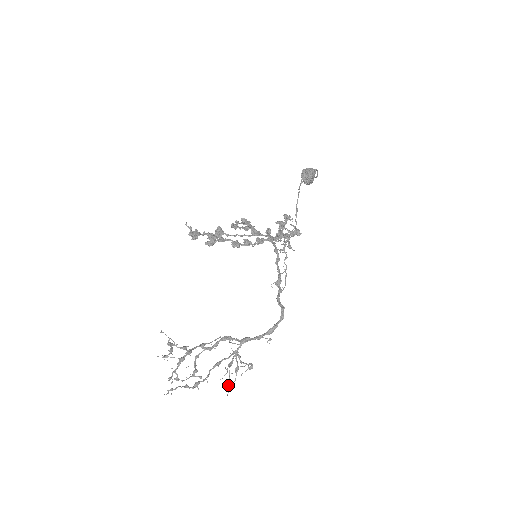
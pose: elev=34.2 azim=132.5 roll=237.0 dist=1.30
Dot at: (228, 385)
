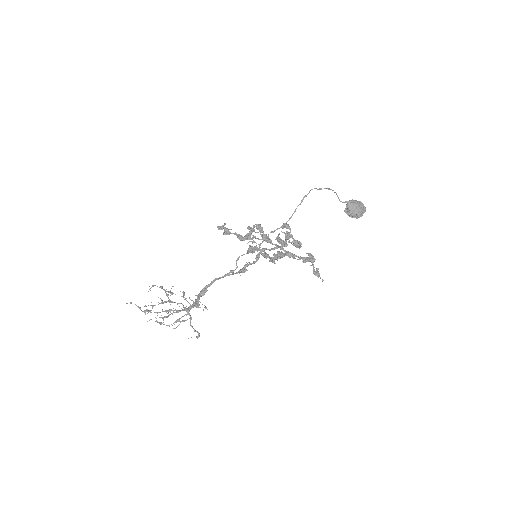
Dot at: (156, 320)
